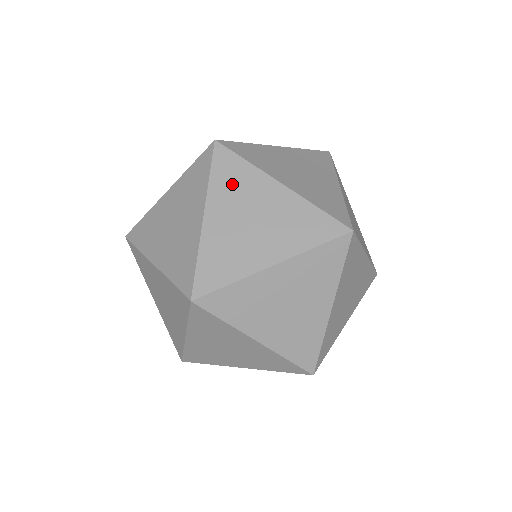
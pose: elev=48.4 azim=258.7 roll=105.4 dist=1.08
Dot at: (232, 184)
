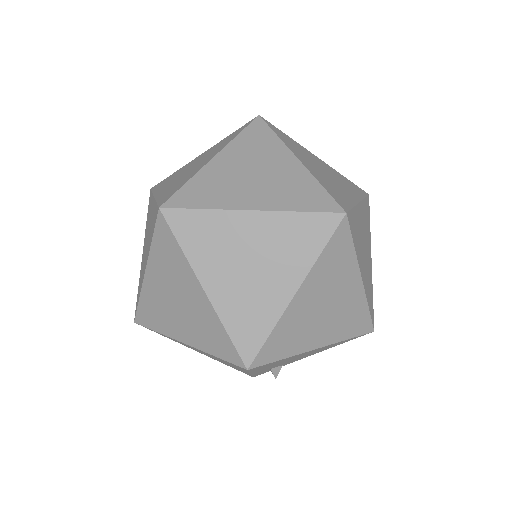
Dot at: (168, 180)
